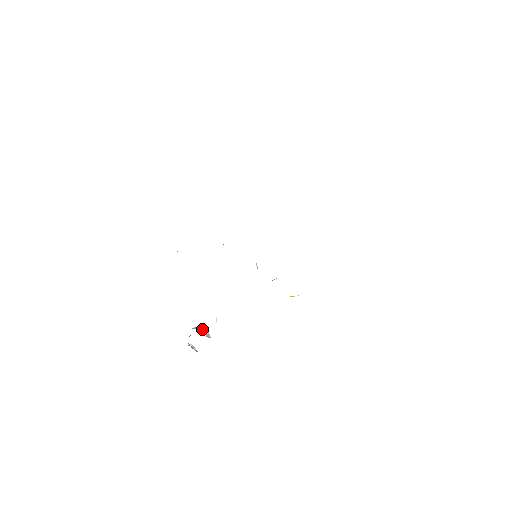
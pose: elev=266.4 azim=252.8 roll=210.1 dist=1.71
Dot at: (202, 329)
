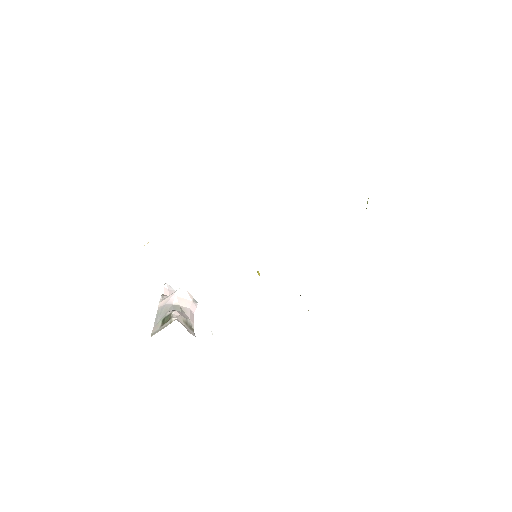
Dot at: (190, 322)
